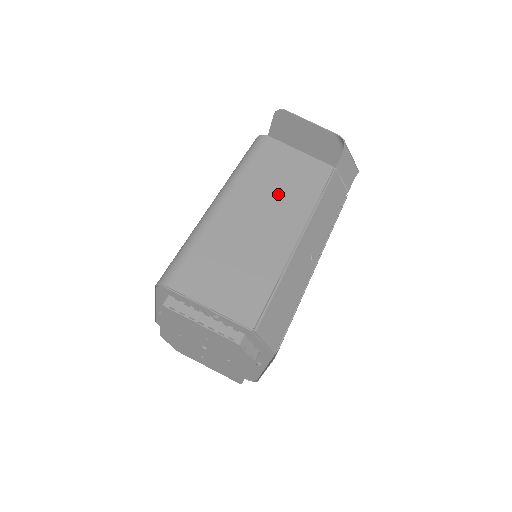
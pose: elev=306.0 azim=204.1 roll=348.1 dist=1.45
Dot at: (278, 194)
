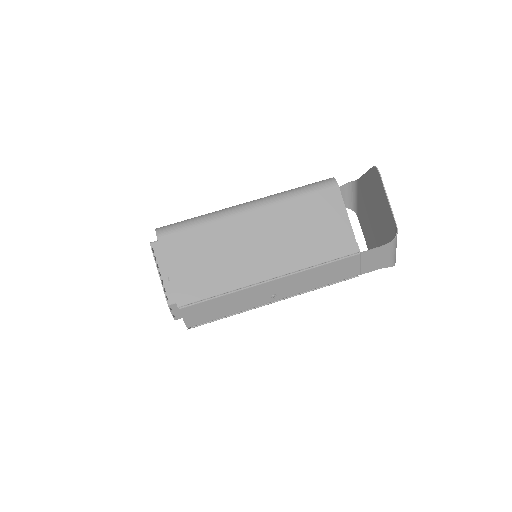
Dot at: (292, 237)
